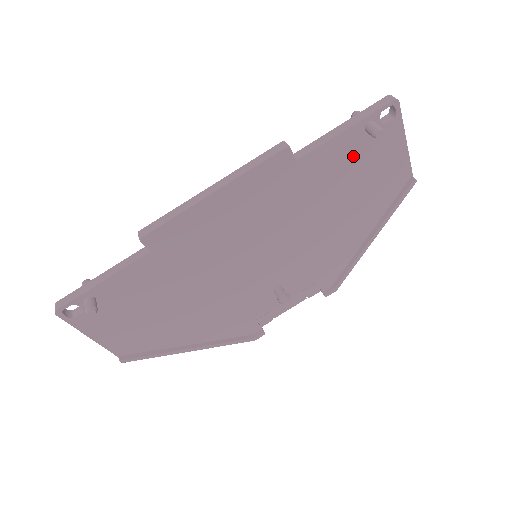
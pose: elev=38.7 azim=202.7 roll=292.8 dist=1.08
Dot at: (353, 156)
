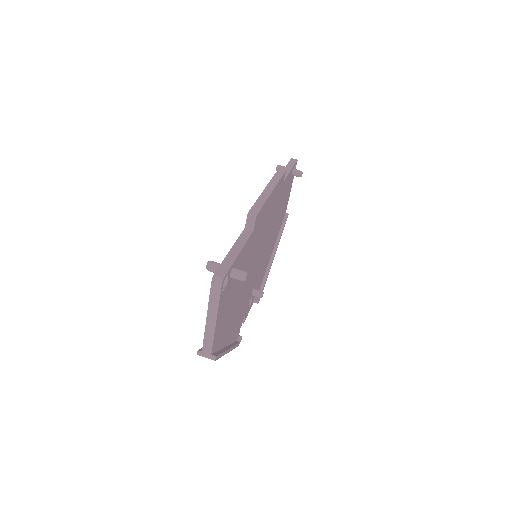
Dot at: occluded
